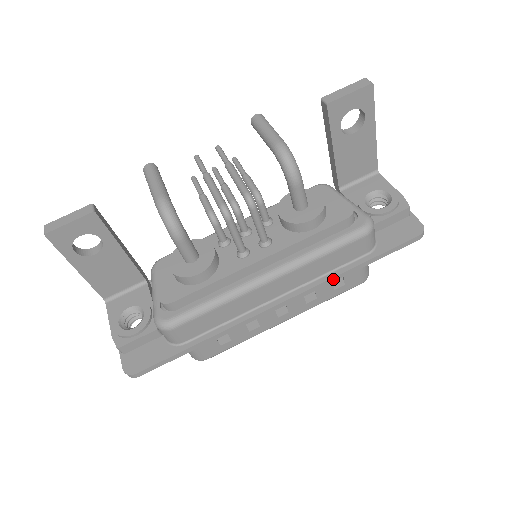
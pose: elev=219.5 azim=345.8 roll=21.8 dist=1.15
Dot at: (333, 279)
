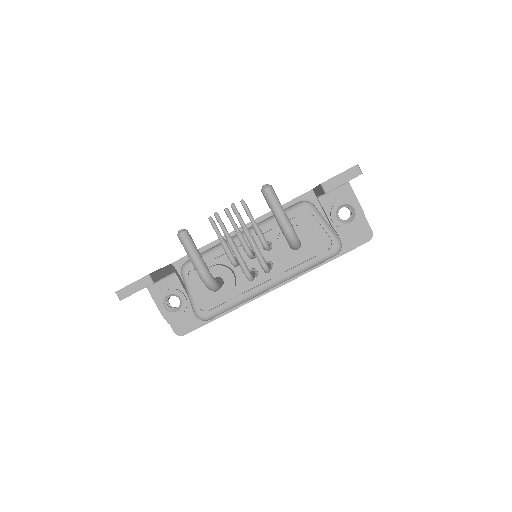
Dot at: occluded
